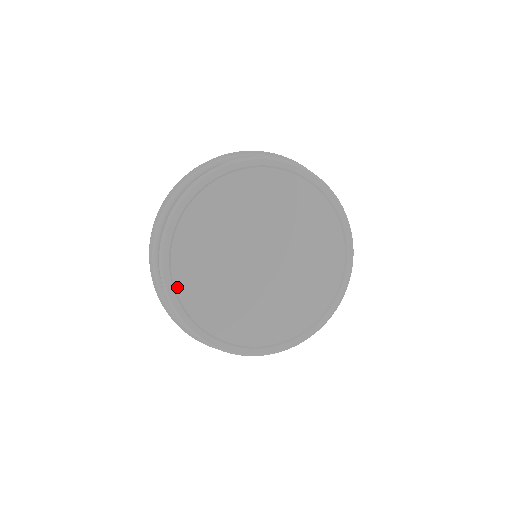
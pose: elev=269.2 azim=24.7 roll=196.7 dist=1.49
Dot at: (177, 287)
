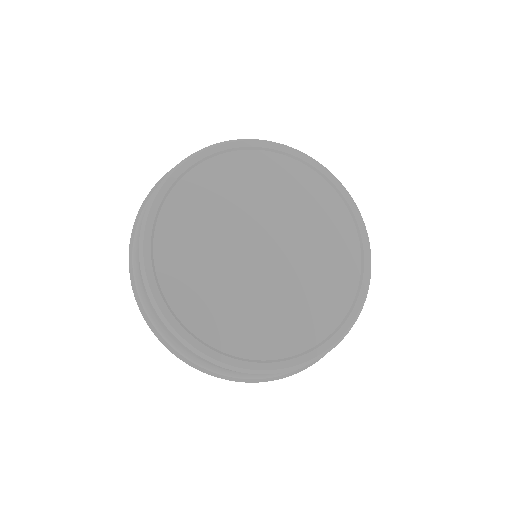
Dot at: (156, 249)
